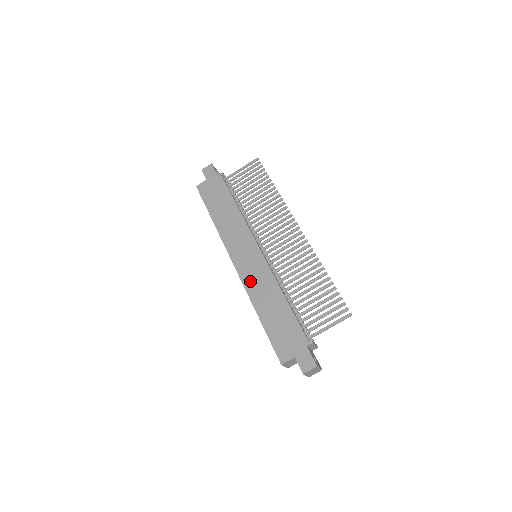
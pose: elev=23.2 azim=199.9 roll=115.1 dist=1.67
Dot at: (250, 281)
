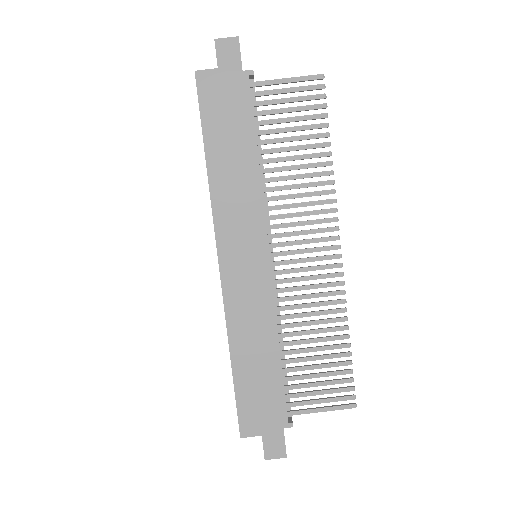
Dot at: (236, 302)
